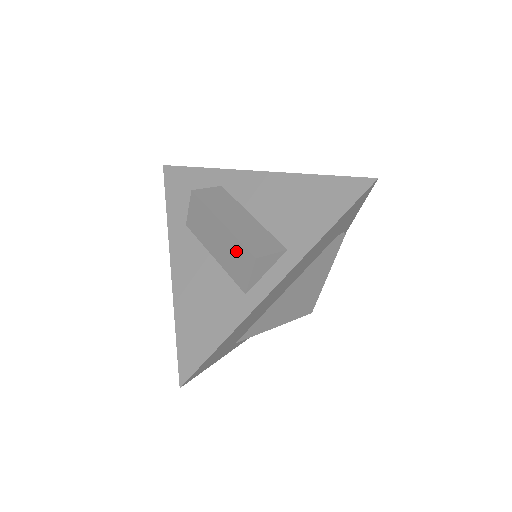
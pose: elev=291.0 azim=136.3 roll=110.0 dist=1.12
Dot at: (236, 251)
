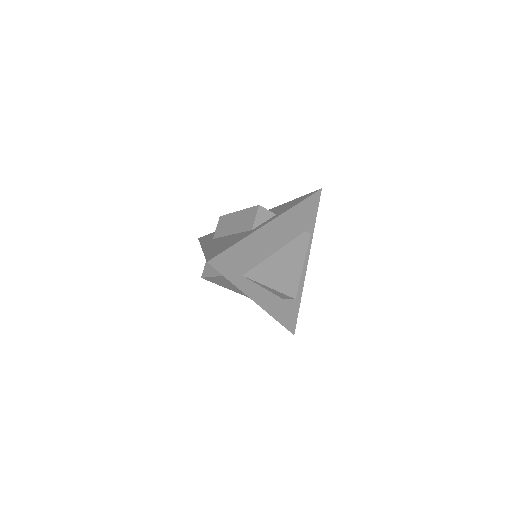
Dot at: (247, 215)
